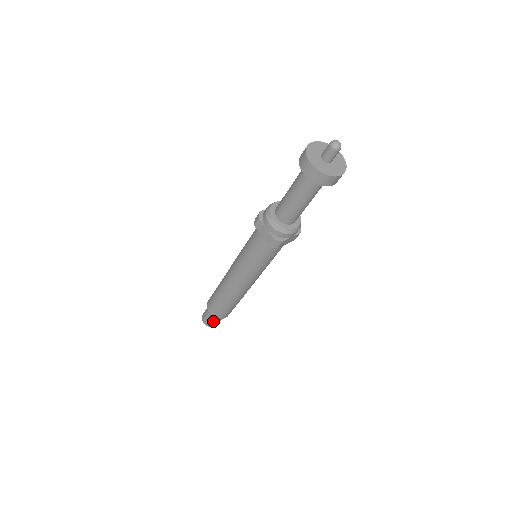
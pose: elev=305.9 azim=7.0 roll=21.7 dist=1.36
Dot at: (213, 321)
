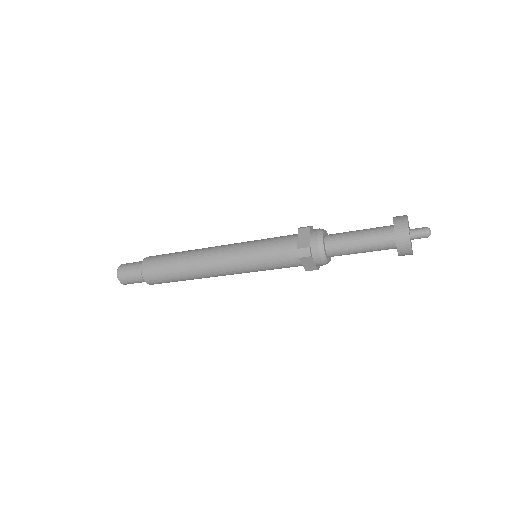
Dot at: (139, 282)
